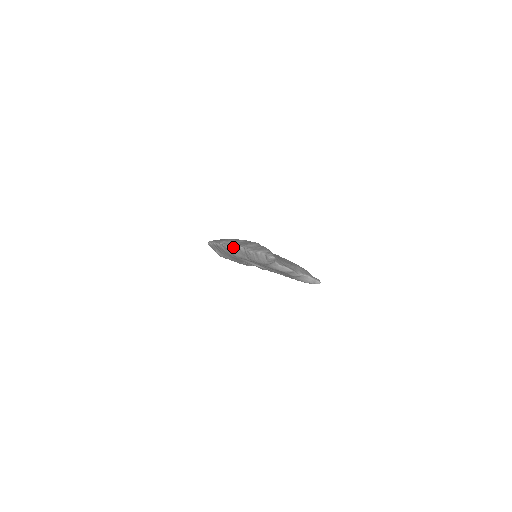
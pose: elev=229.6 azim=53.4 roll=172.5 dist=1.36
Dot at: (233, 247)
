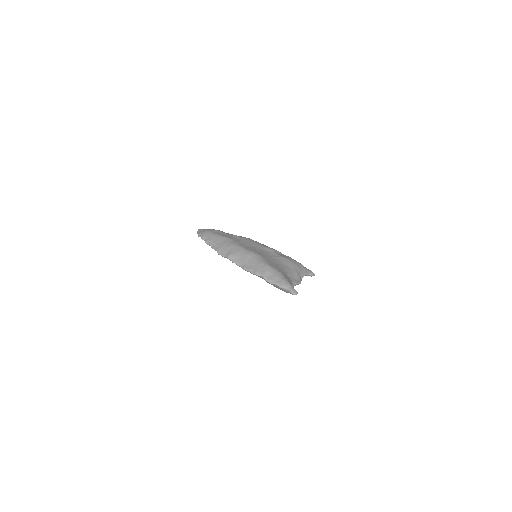
Dot at: occluded
